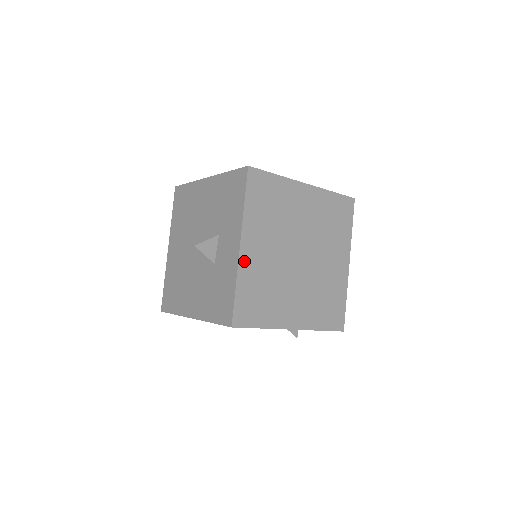
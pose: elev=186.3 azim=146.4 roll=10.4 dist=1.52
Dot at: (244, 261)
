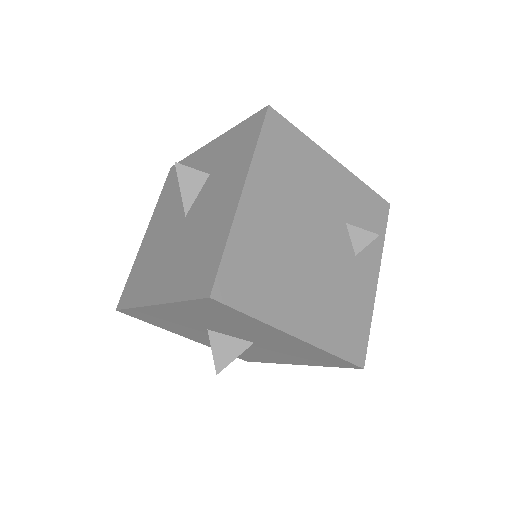
Dot at: occluded
